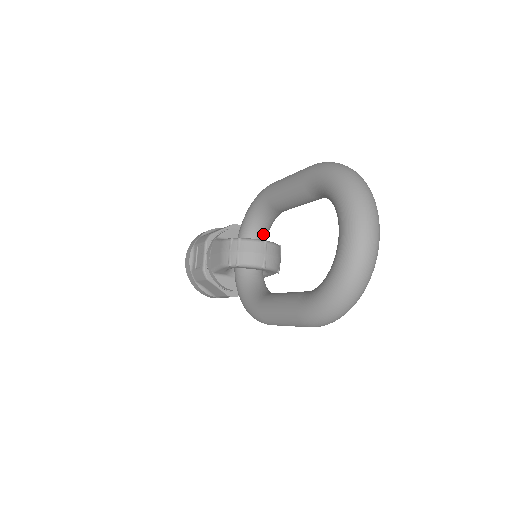
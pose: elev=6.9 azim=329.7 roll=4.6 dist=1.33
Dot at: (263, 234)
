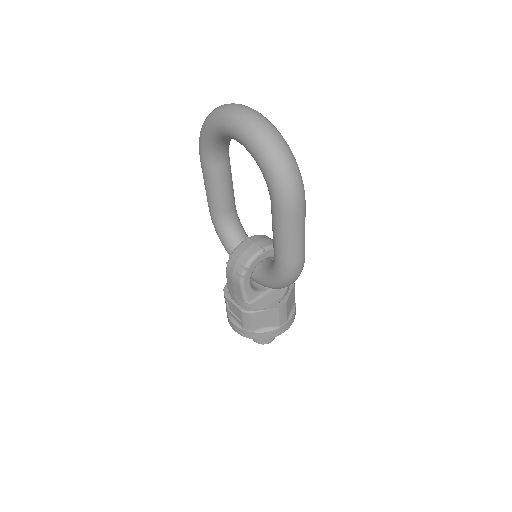
Dot at: occluded
